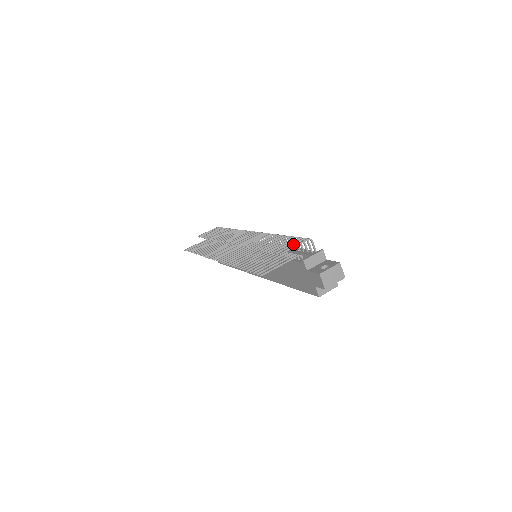
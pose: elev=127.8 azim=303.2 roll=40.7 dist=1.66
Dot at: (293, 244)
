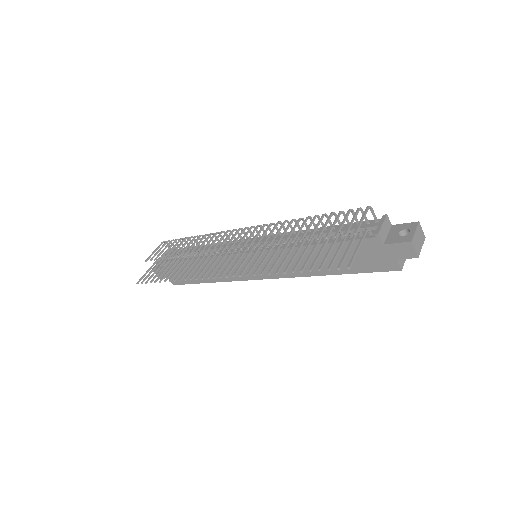
Dot at: (354, 219)
